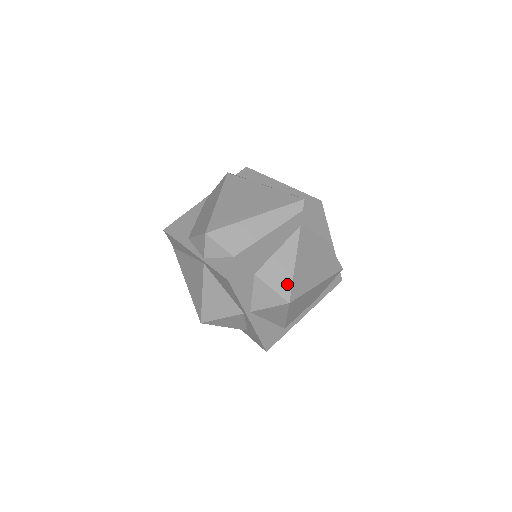
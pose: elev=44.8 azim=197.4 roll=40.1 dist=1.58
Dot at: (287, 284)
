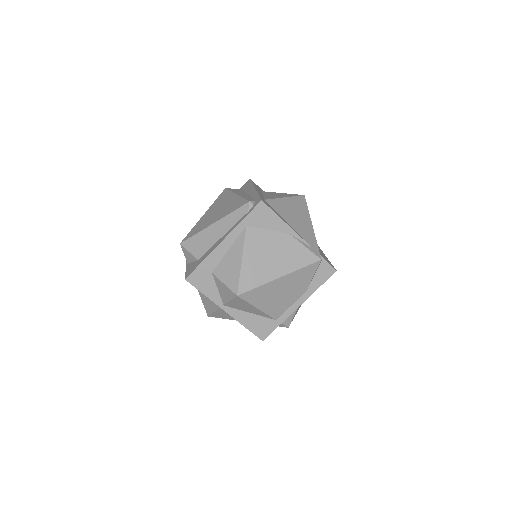
Dot at: (235, 279)
